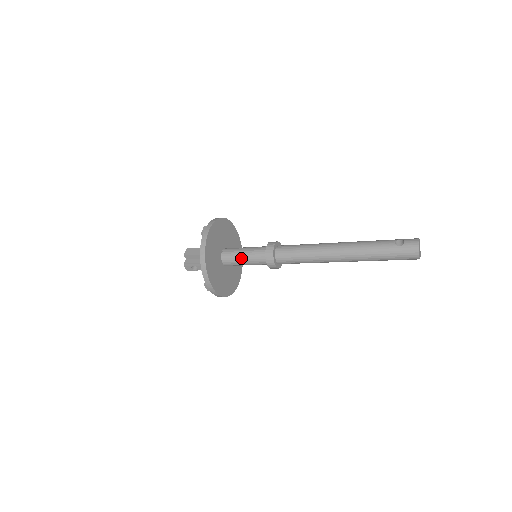
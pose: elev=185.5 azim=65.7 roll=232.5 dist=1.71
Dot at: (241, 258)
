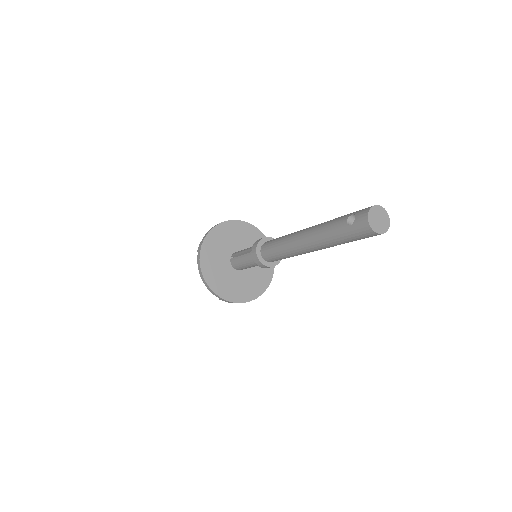
Dot at: (242, 263)
